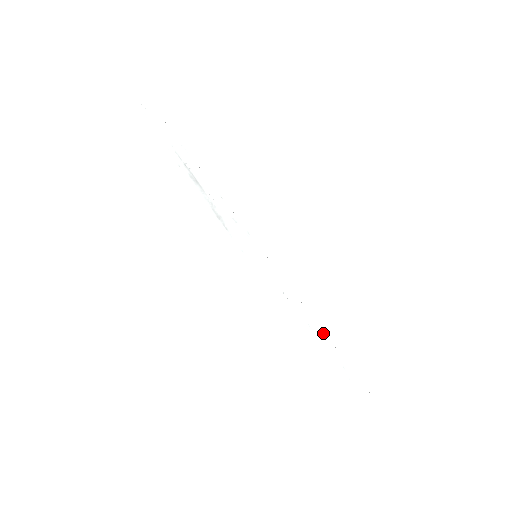
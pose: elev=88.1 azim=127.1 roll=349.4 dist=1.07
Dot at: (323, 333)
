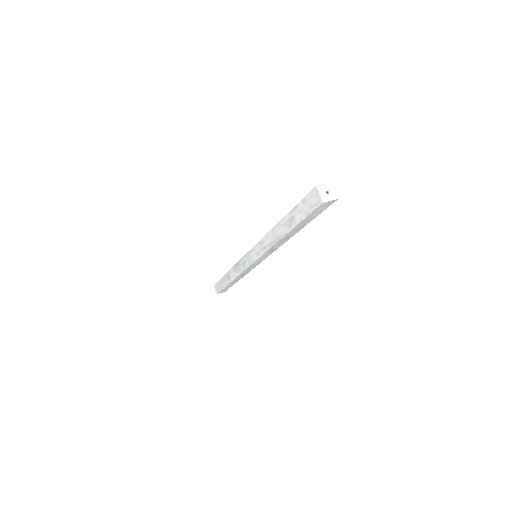
Dot at: occluded
